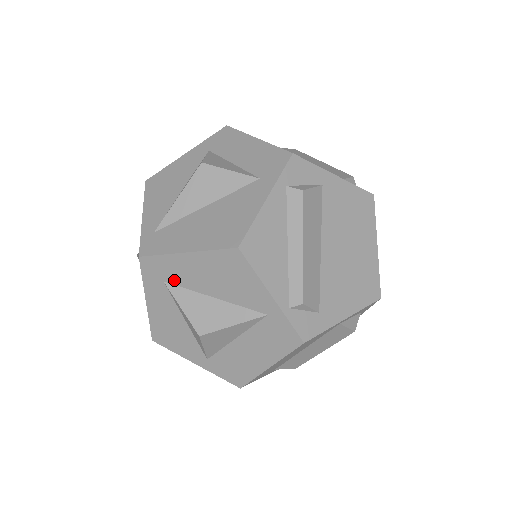
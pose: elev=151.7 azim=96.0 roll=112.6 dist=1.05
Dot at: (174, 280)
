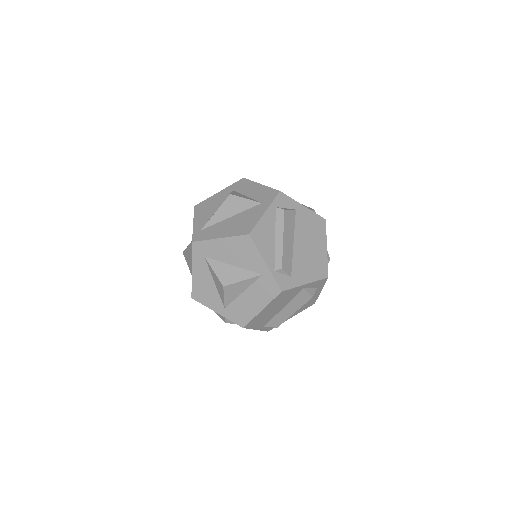
Dot at: (211, 256)
